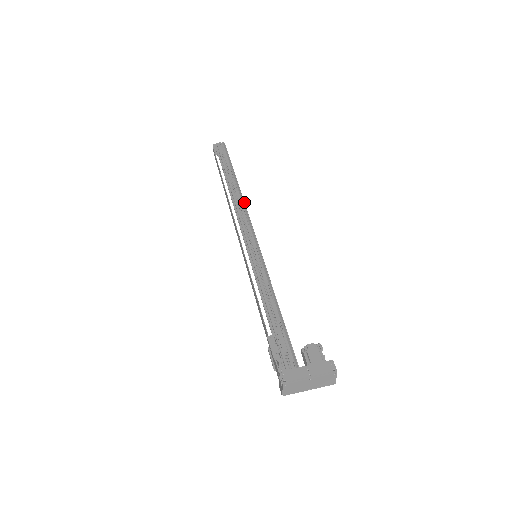
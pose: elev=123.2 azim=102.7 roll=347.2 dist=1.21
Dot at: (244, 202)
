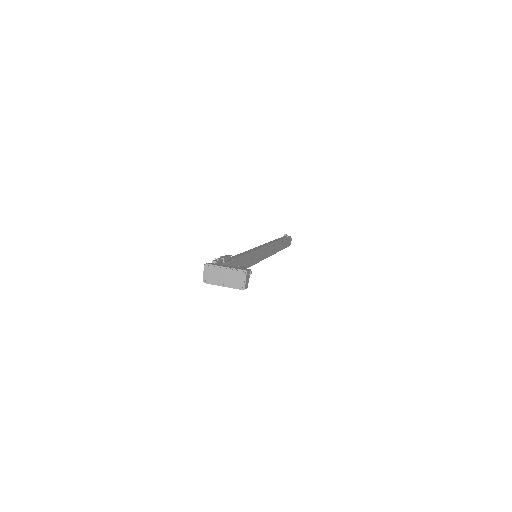
Dot at: (274, 245)
